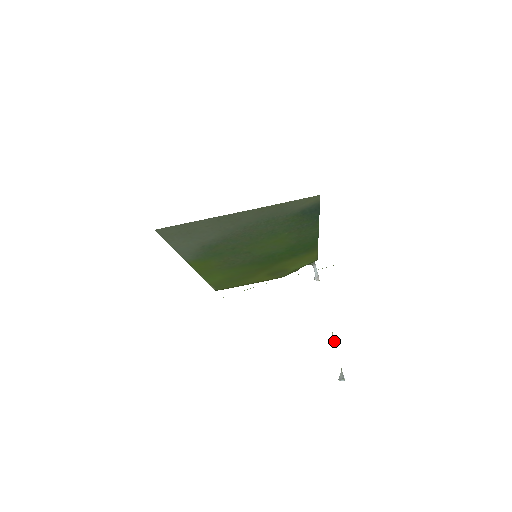
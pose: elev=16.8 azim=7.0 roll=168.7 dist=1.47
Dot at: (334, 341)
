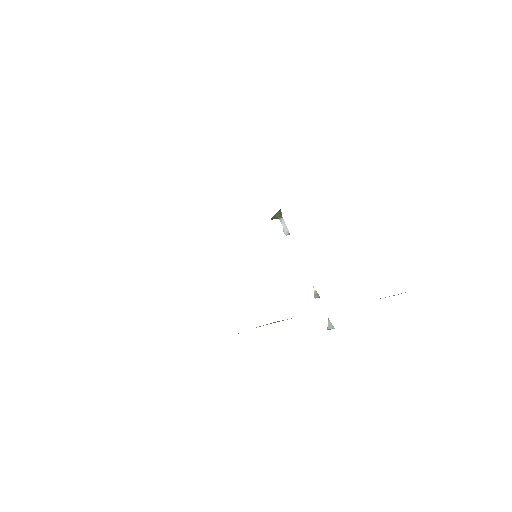
Dot at: (318, 295)
